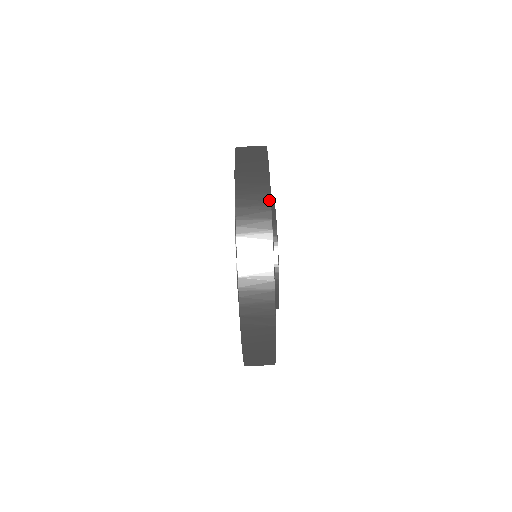
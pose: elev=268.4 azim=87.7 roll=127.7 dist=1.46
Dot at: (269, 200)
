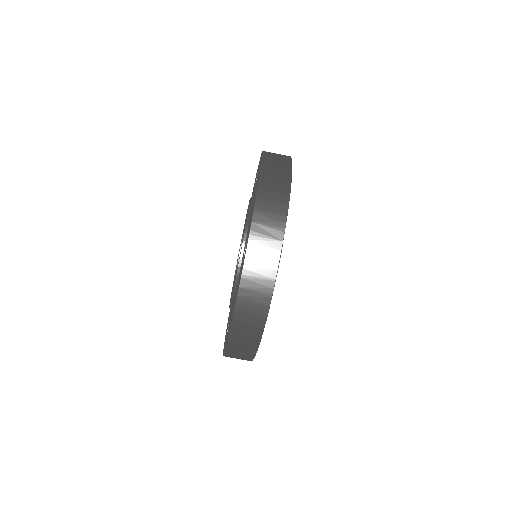
Dot at: (290, 159)
